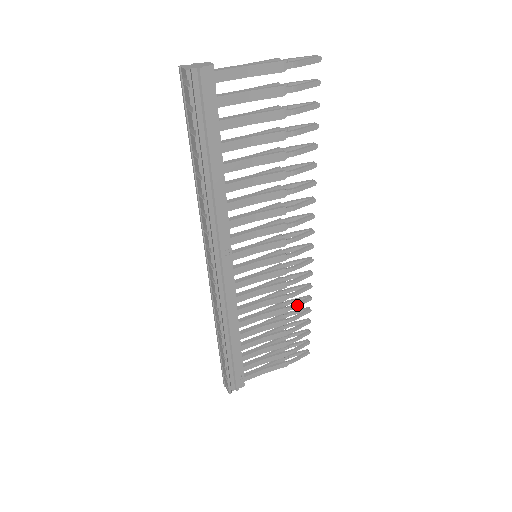
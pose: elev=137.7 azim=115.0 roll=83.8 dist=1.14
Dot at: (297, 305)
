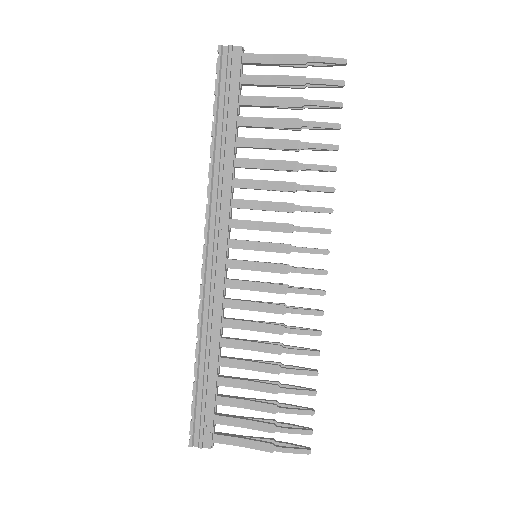
Dot at: (297, 351)
